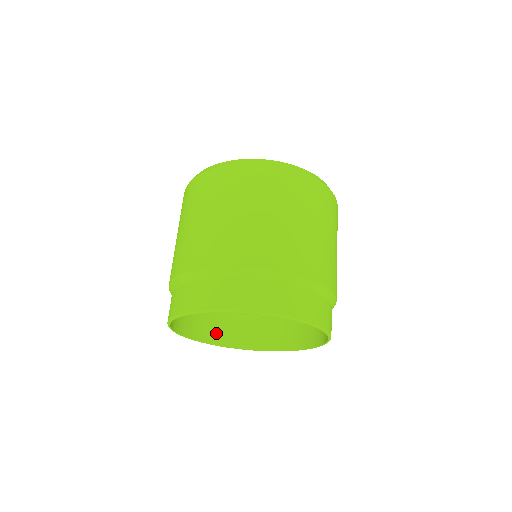
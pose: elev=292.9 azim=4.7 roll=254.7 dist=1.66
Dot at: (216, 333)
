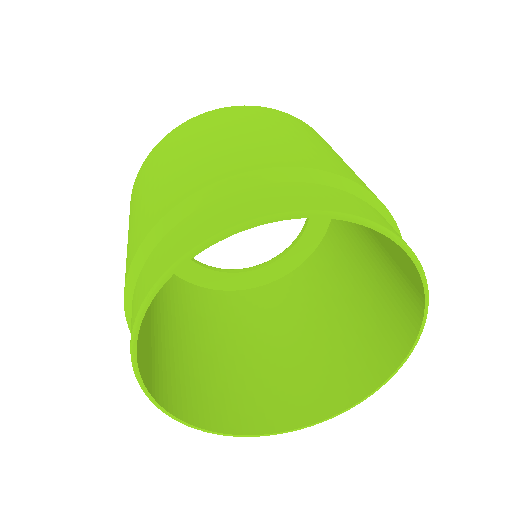
Dot at: (197, 408)
